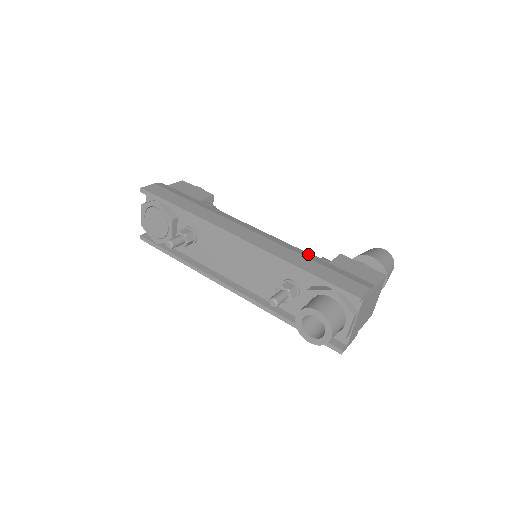
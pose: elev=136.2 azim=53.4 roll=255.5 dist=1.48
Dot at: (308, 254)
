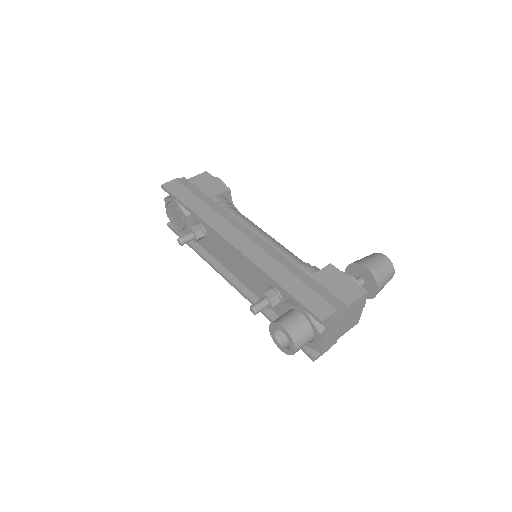
Dot at: (293, 265)
